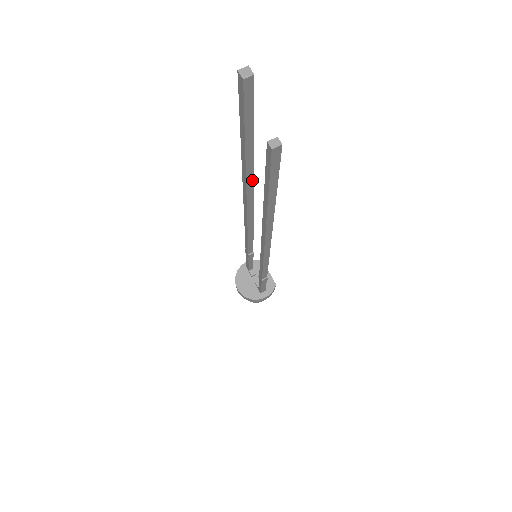
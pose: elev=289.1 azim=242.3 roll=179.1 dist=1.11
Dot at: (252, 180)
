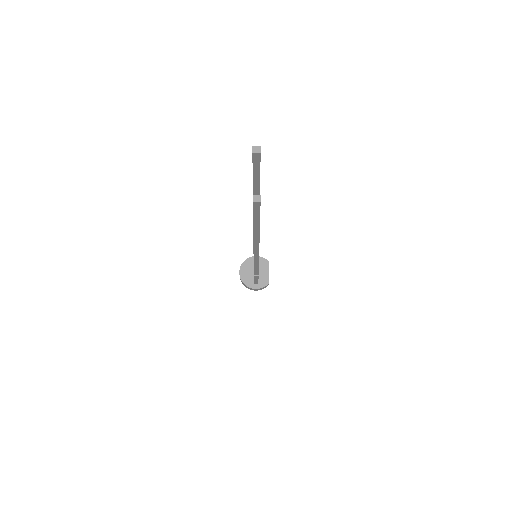
Dot at: occluded
